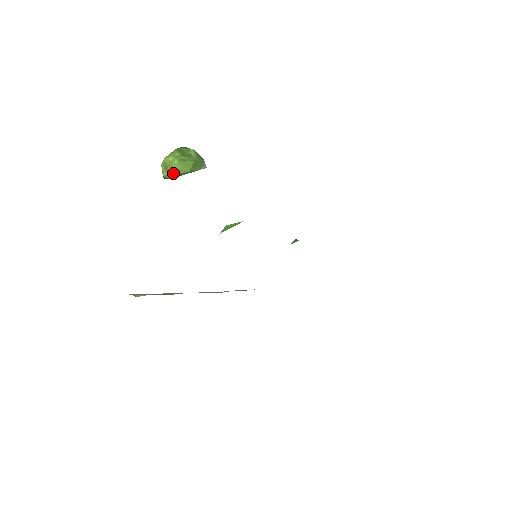
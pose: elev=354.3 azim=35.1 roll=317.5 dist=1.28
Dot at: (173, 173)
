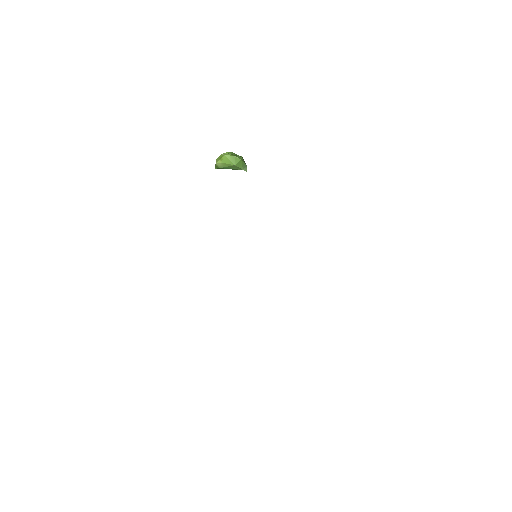
Dot at: (224, 162)
